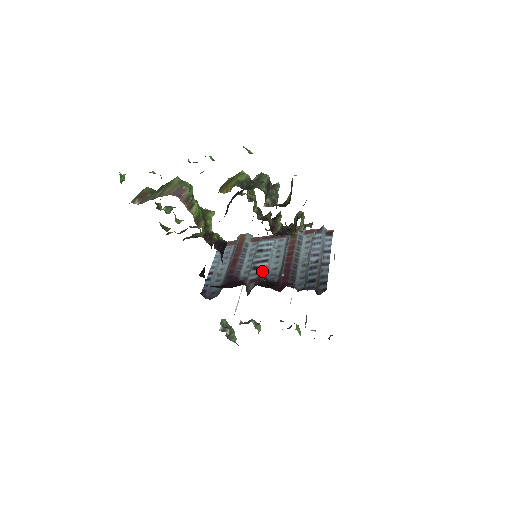
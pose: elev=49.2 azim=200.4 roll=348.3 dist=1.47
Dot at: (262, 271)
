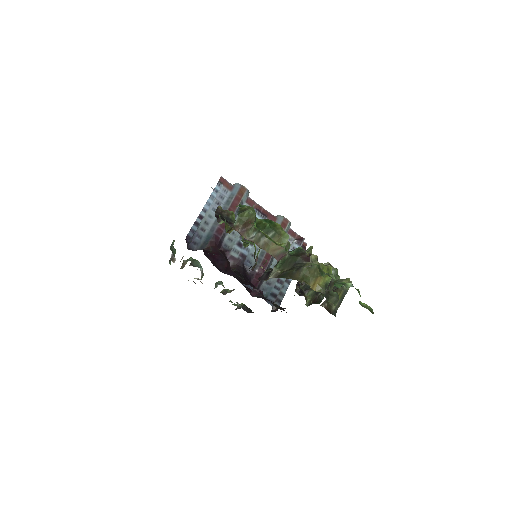
Dot at: (244, 254)
